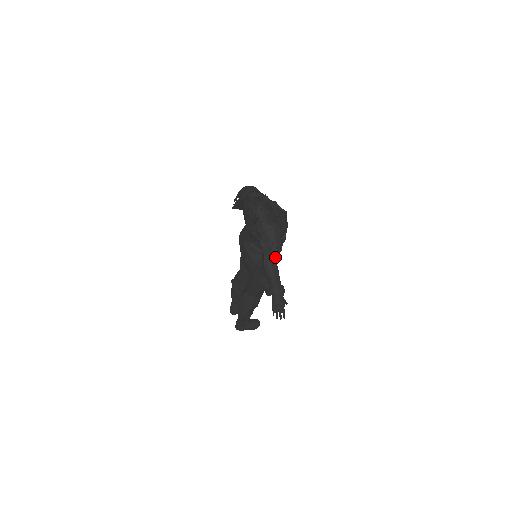
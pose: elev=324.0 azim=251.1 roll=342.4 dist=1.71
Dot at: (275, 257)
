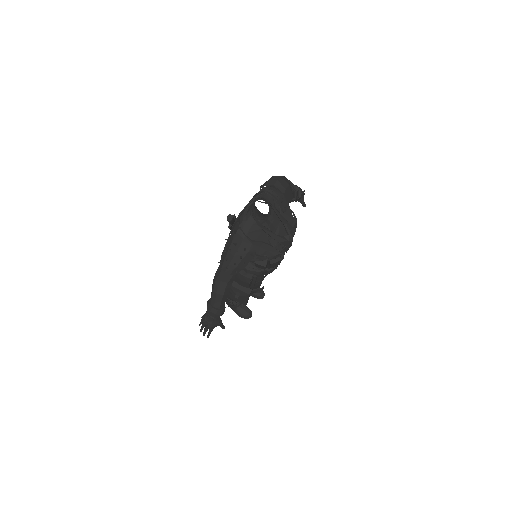
Dot at: (231, 275)
